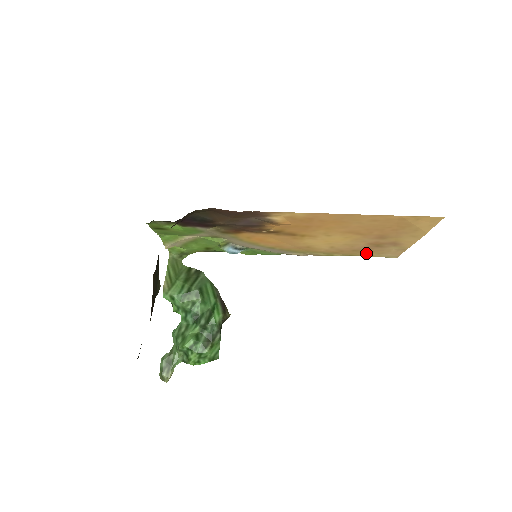
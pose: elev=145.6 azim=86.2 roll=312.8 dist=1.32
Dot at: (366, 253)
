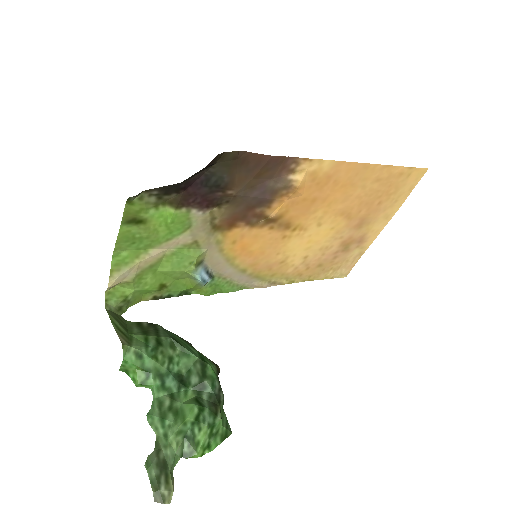
Dot at: (325, 271)
